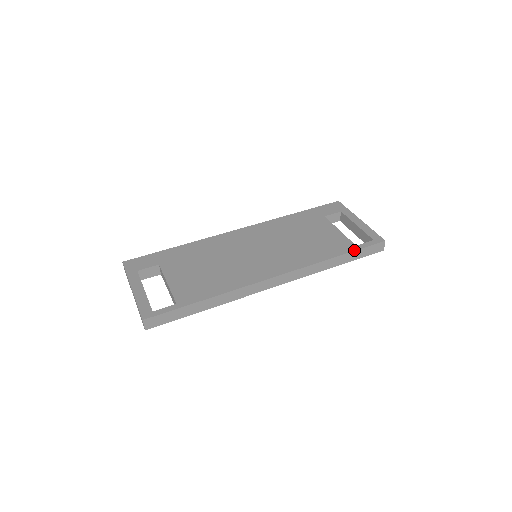
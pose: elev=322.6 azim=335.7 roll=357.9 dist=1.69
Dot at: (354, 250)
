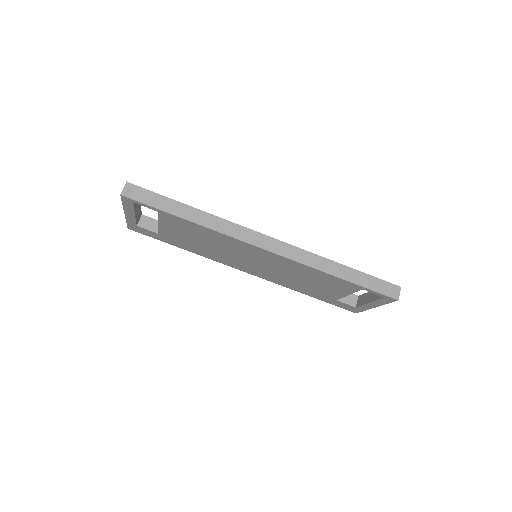
Dot at: (362, 272)
